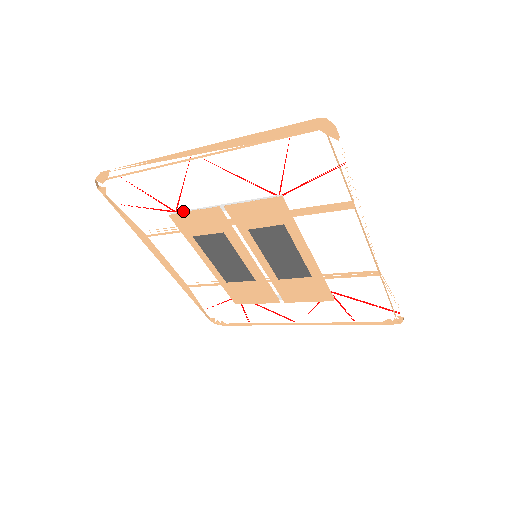
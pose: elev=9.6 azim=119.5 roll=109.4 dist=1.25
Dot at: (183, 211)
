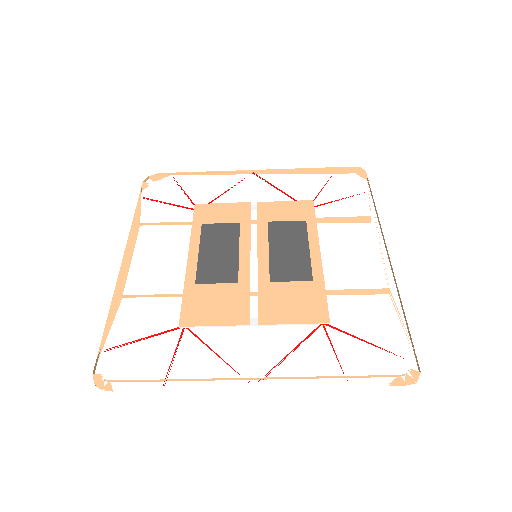
Dot at: (210, 206)
